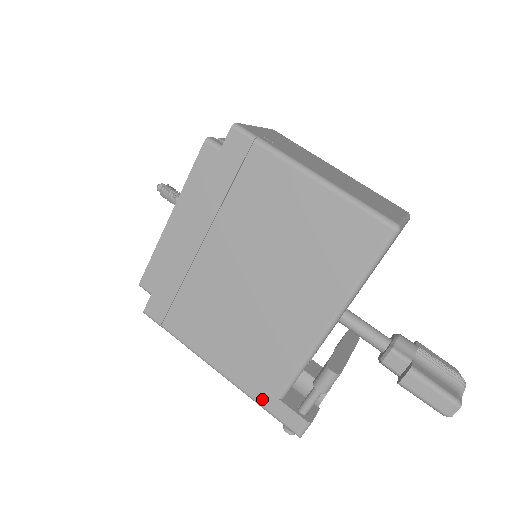
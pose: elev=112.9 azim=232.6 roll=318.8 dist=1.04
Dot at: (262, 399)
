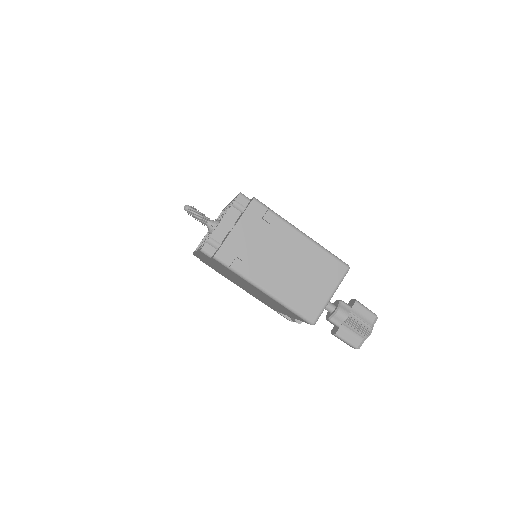
Dot at: occluded
